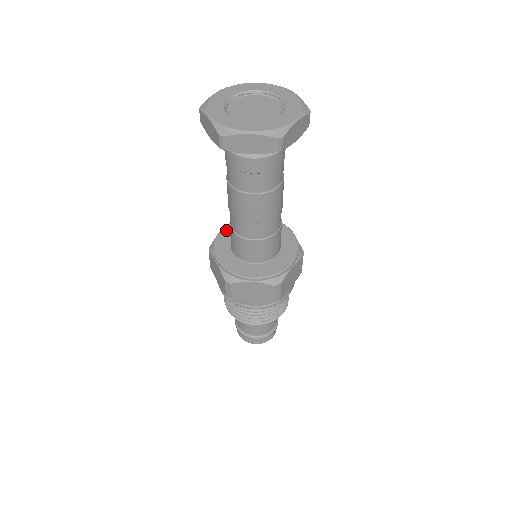
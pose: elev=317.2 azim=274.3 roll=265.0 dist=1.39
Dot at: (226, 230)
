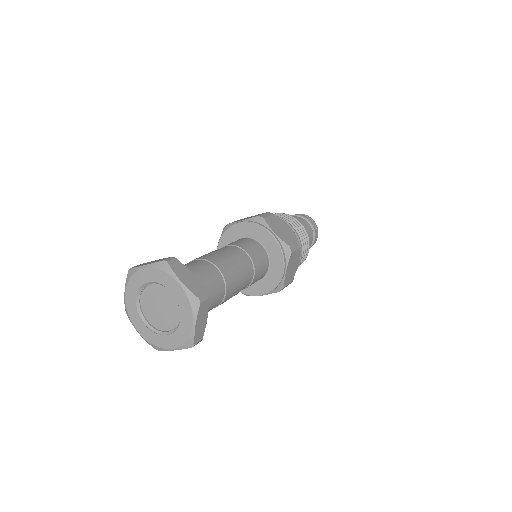
Dot at: (239, 227)
